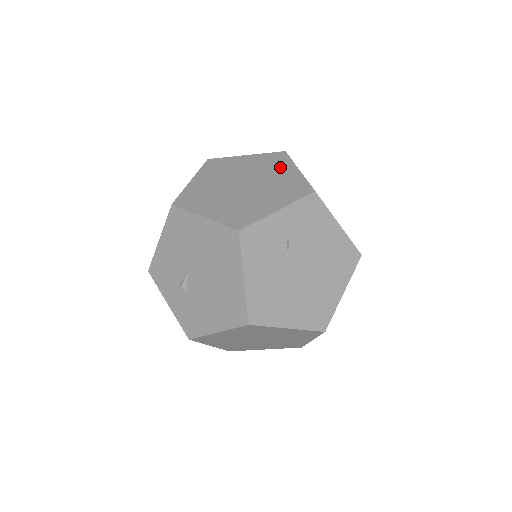
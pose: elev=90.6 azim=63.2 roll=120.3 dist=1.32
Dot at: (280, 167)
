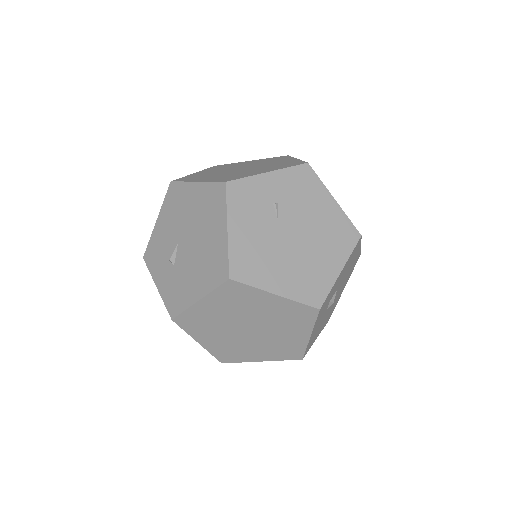
Dot at: (280, 160)
